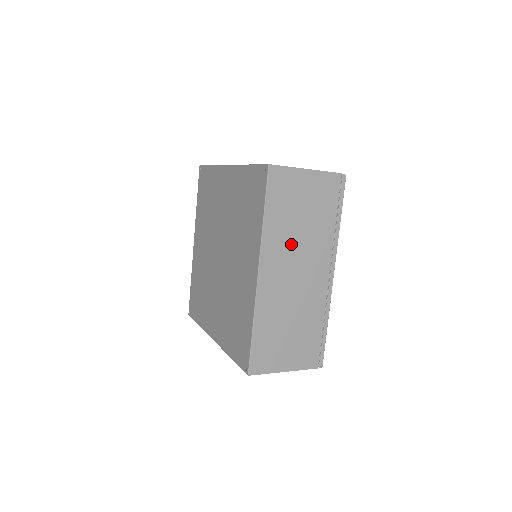
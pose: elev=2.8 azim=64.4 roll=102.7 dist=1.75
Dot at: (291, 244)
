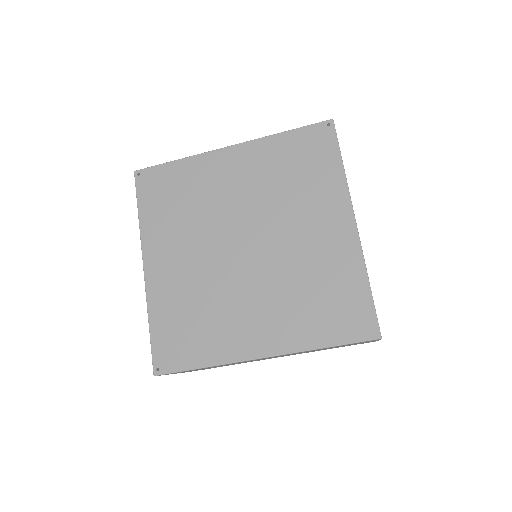
Dot at: occluded
